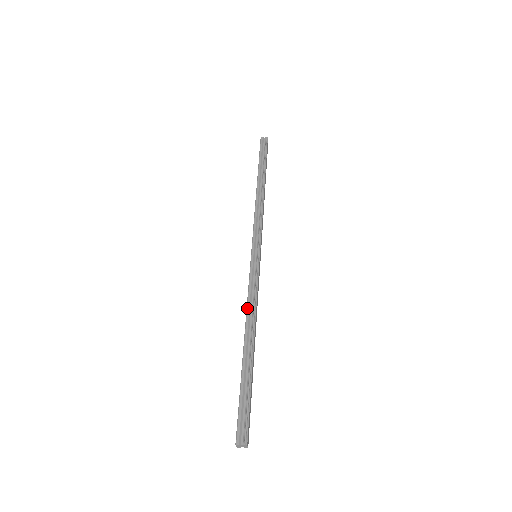
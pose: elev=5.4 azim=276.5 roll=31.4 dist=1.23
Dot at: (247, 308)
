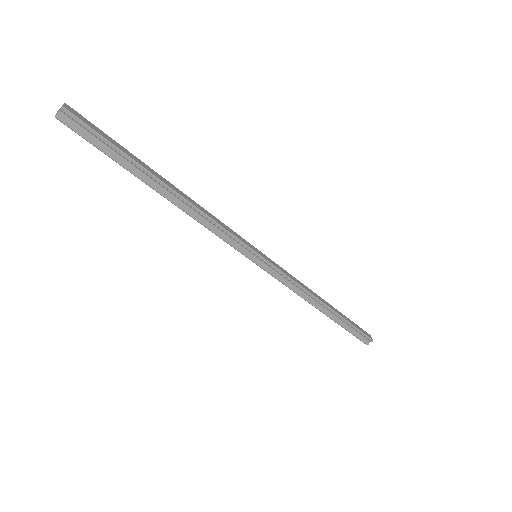
Dot at: occluded
